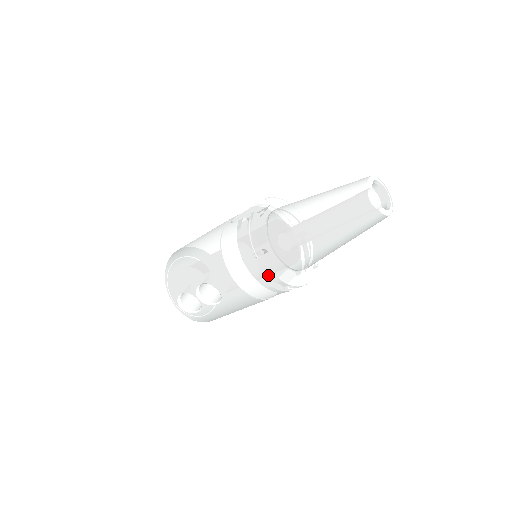
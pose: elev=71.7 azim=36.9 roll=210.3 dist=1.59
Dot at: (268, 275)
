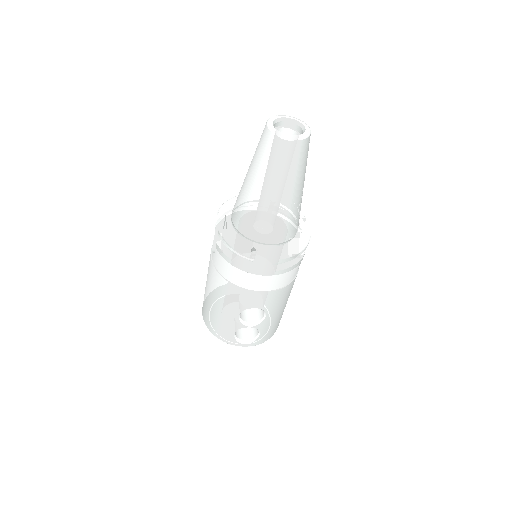
Dot at: (275, 264)
